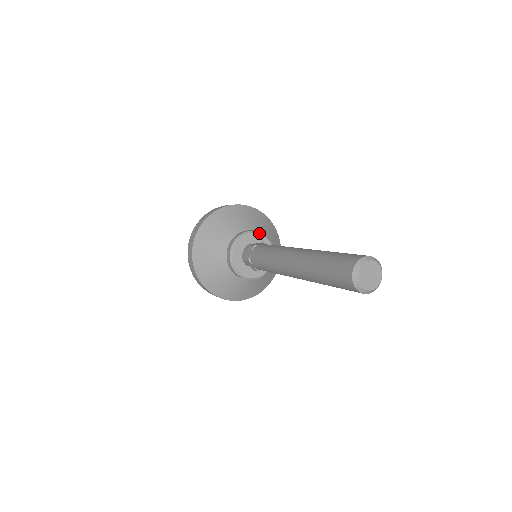
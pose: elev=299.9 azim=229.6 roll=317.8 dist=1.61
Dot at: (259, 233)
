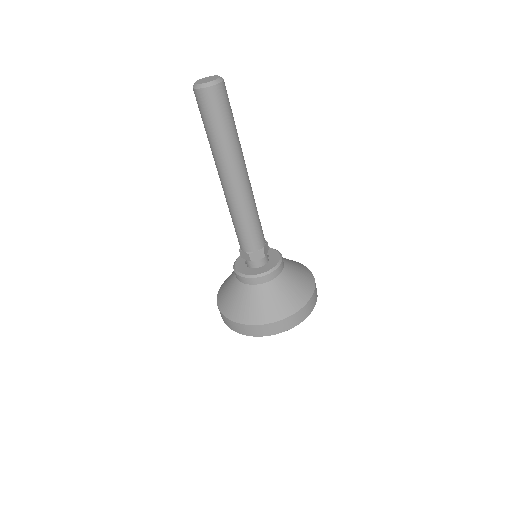
Dot at: occluded
